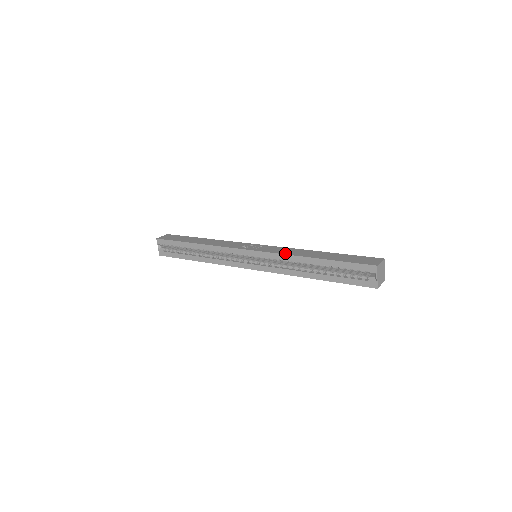
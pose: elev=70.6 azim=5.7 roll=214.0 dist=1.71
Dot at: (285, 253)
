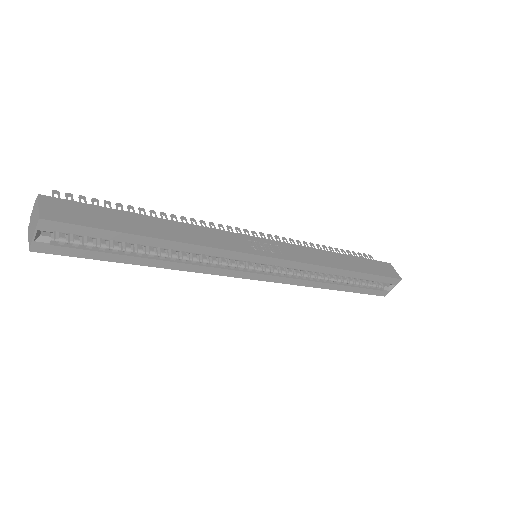
Dot at: (318, 263)
